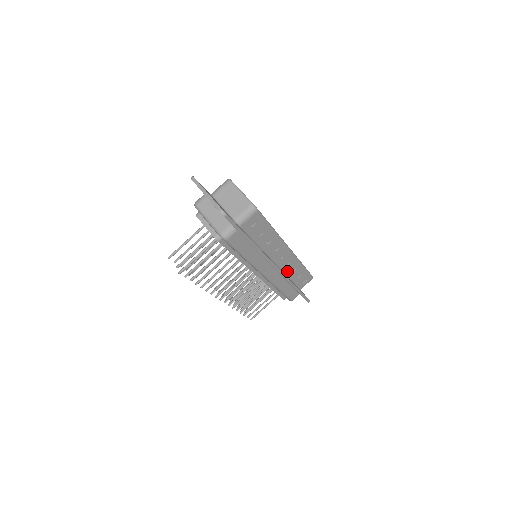
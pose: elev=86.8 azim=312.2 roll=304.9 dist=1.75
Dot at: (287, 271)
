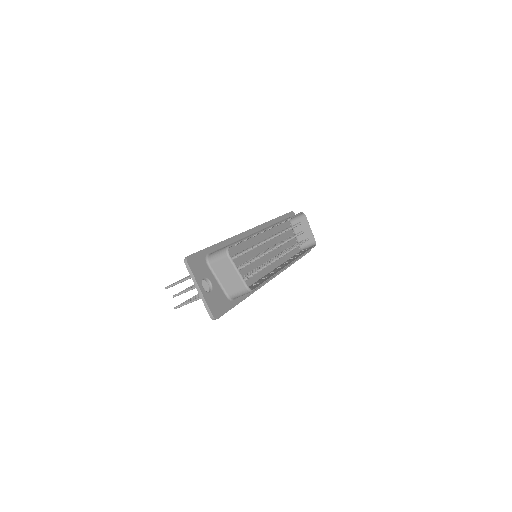
Dot at: occluded
